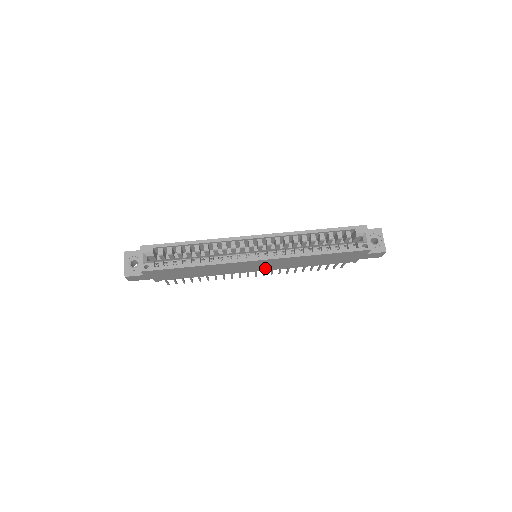
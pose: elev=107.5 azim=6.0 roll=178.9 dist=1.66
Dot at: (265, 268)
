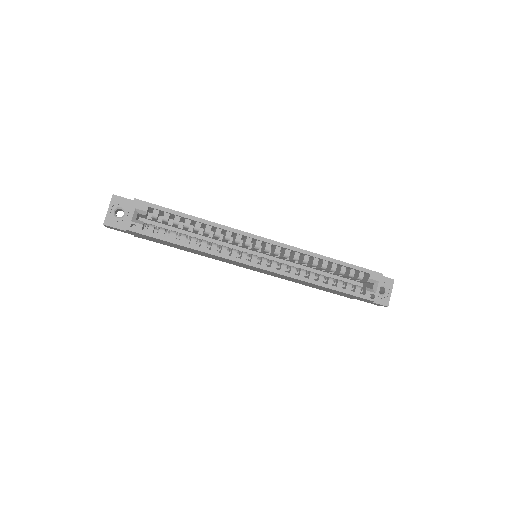
Dot at: (259, 271)
